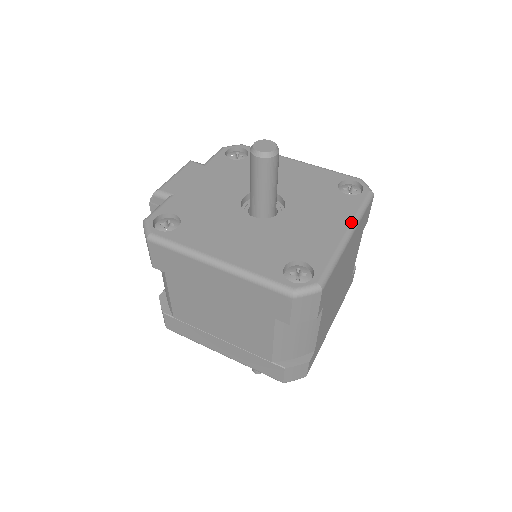
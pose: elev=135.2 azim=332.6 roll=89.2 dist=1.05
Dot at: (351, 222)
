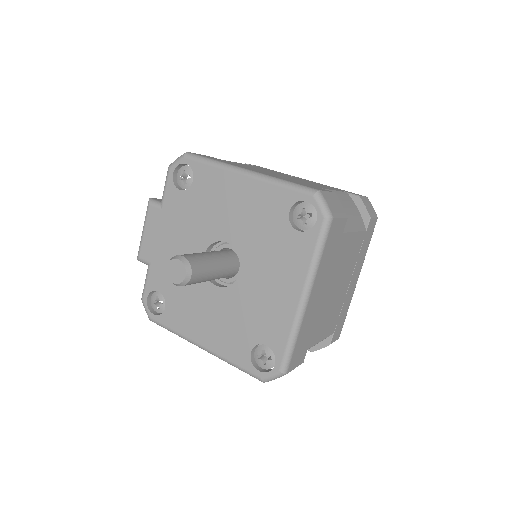
Dot at: (305, 282)
